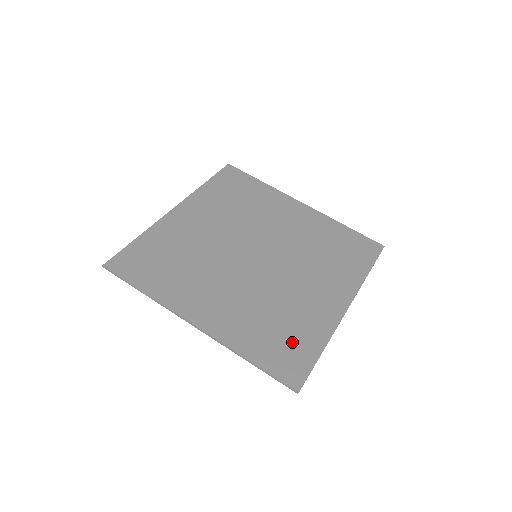
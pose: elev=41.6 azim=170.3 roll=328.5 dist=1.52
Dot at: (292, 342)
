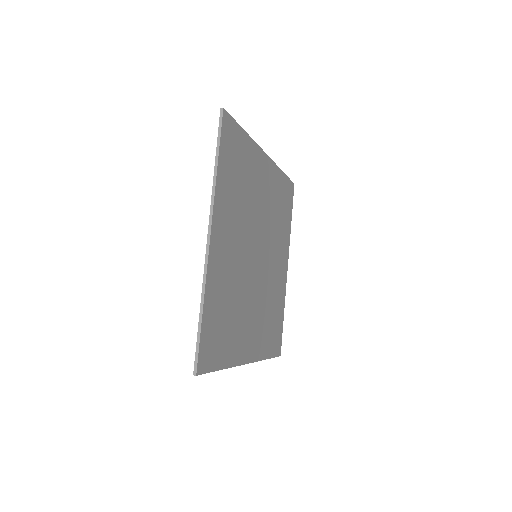
Dot at: (276, 324)
